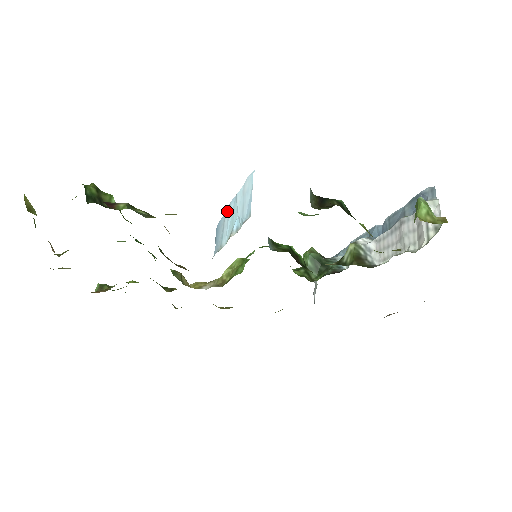
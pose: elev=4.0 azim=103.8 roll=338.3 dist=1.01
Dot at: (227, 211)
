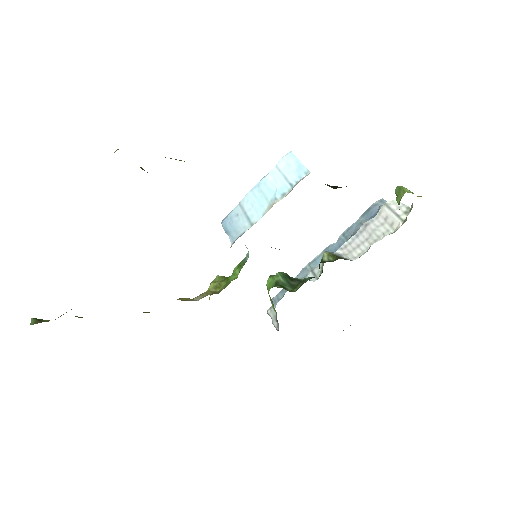
Dot at: (245, 200)
